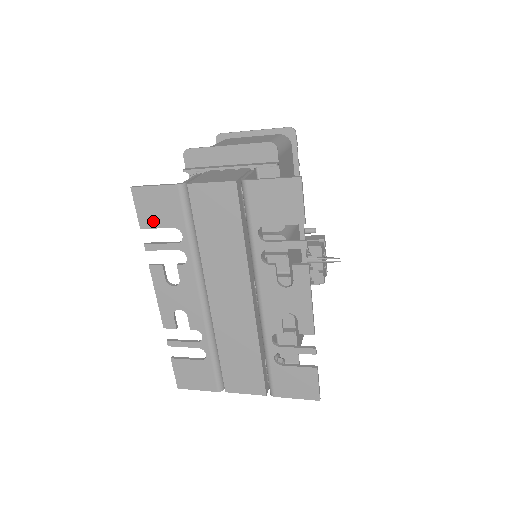
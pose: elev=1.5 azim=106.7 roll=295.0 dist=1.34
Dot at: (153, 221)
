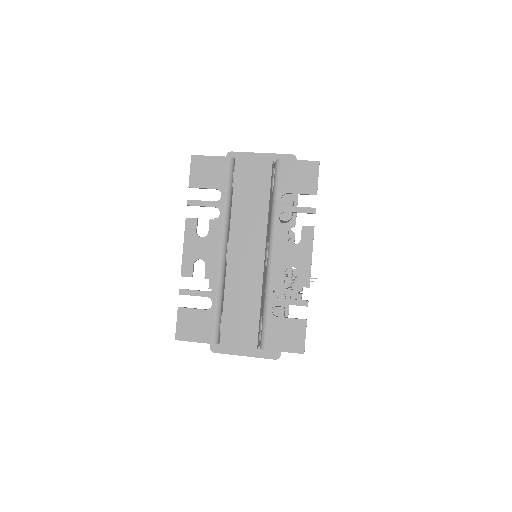
Dot at: (201, 182)
